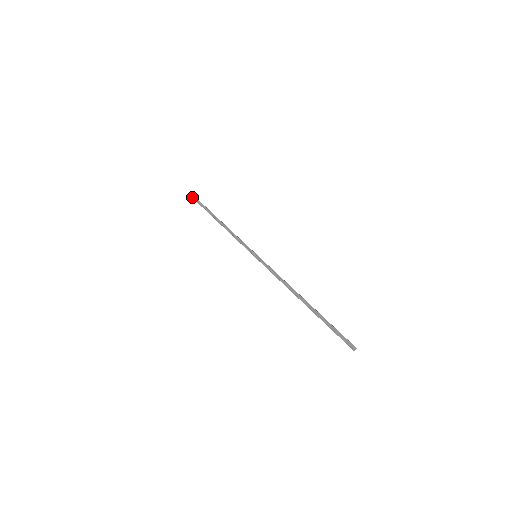
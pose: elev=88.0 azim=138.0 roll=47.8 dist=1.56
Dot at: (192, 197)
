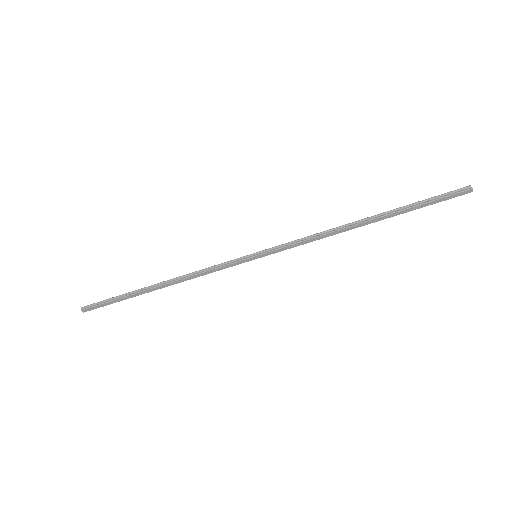
Dot at: (87, 307)
